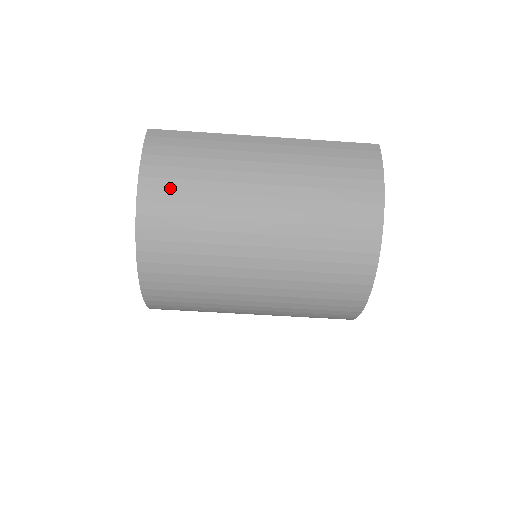
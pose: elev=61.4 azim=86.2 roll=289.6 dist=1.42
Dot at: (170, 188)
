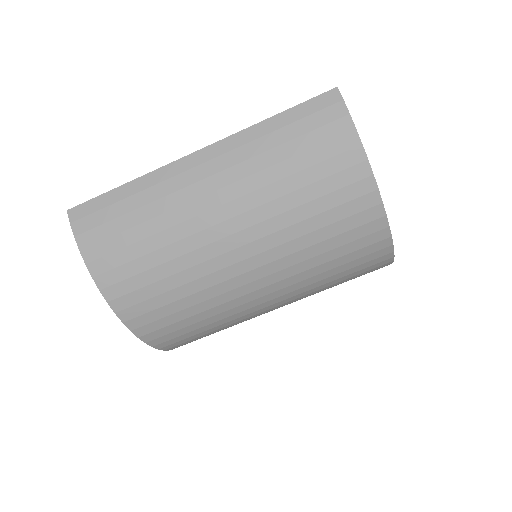
Dot at: (131, 274)
